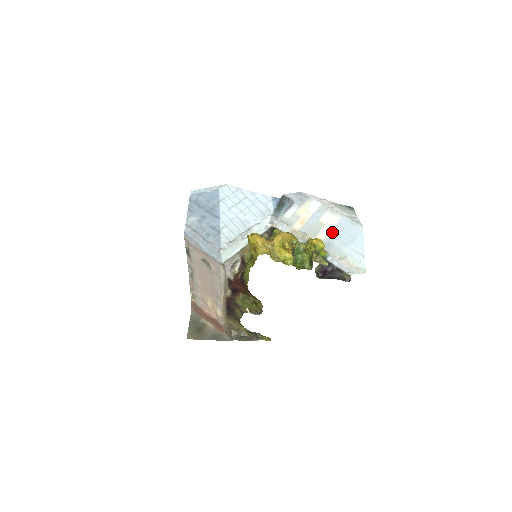
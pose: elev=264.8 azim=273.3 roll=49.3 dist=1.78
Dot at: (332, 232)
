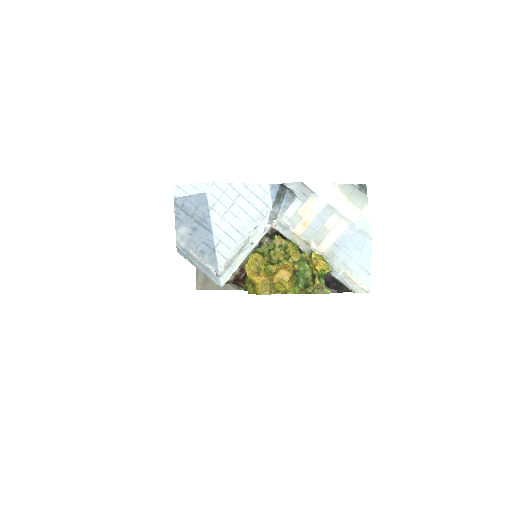
Dot at: (338, 241)
